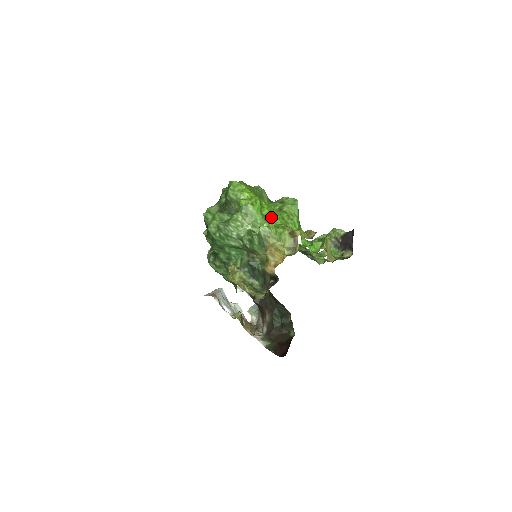
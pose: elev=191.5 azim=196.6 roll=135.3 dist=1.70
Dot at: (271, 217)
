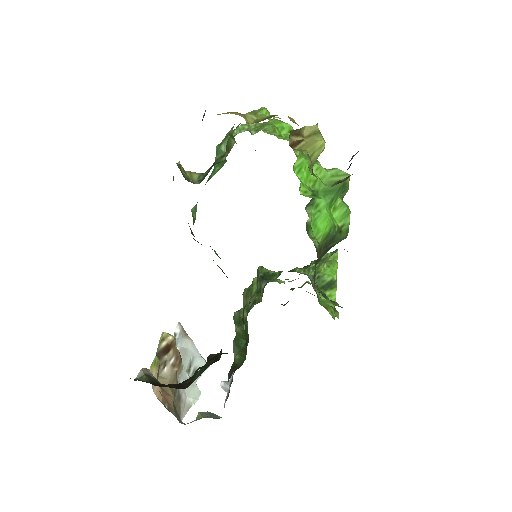
Dot at: occluded
